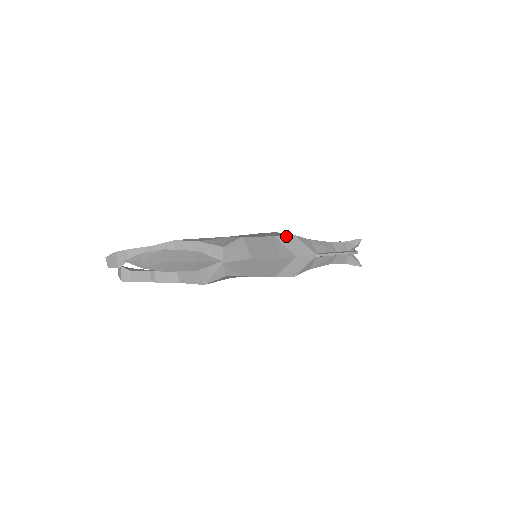
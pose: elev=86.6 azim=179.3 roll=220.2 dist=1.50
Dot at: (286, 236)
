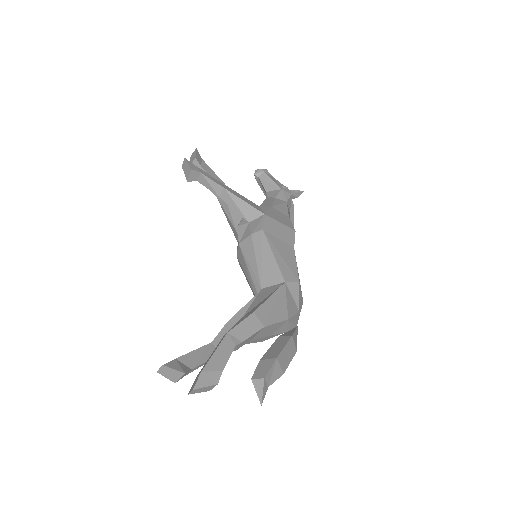
Dot at: occluded
